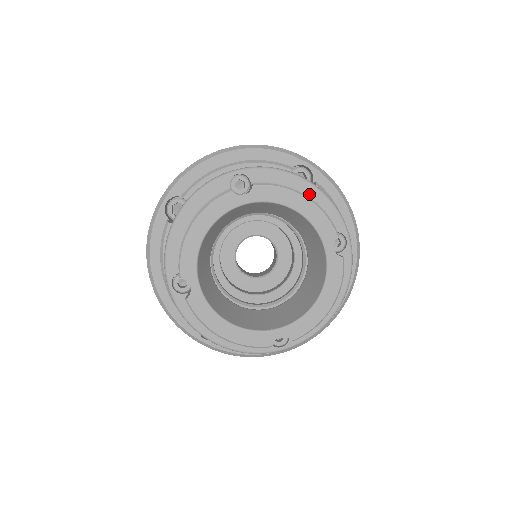
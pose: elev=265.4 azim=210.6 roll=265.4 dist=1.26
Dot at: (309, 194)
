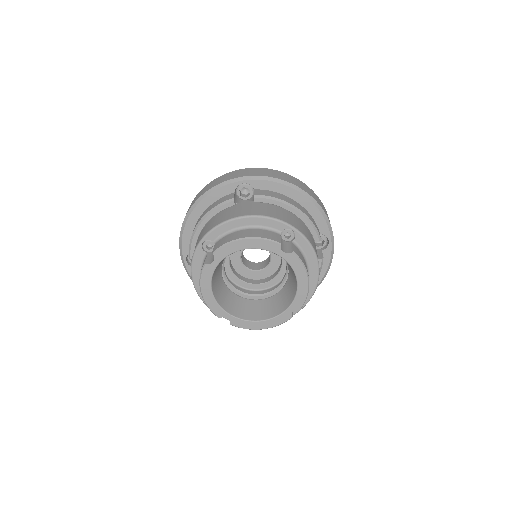
Dot at: (312, 271)
